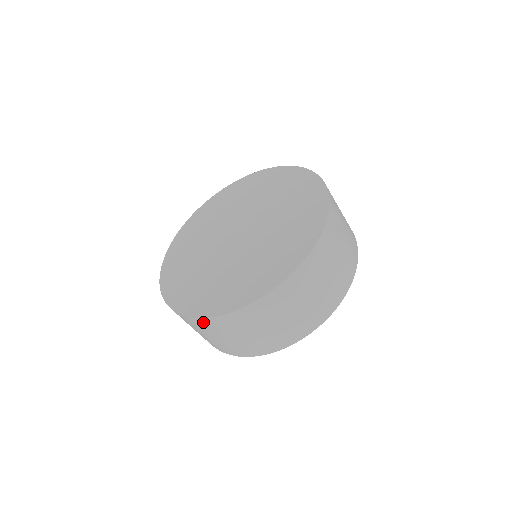
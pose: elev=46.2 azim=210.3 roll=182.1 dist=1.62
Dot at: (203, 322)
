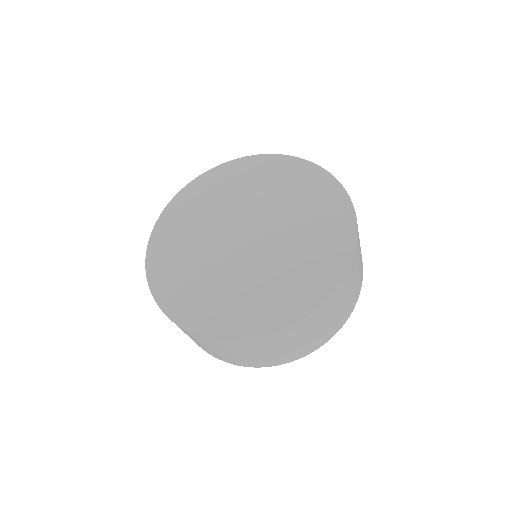
Dot at: occluded
